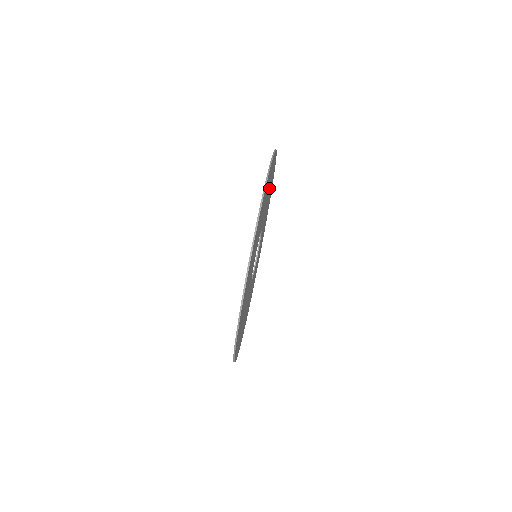
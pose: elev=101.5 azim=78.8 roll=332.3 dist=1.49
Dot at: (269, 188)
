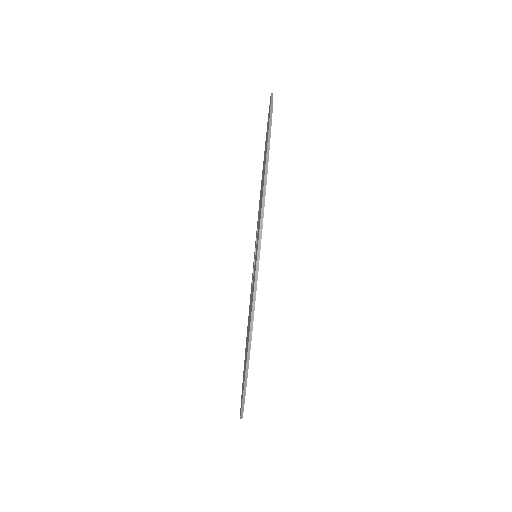
Dot at: occluded
